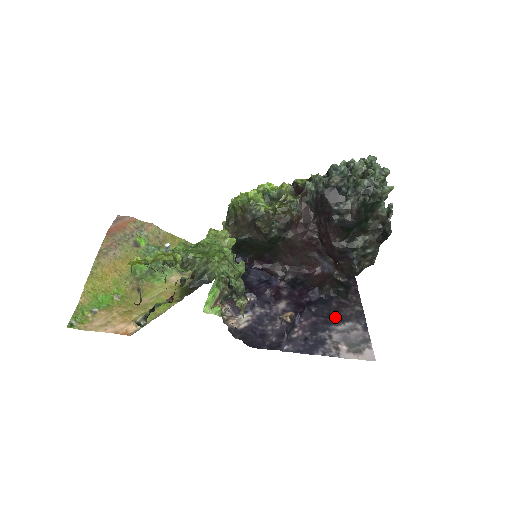
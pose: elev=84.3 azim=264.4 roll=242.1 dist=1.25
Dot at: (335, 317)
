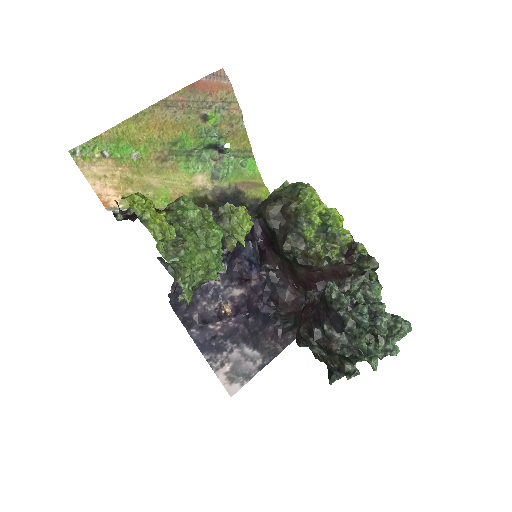
Dot at: (256, 339)
